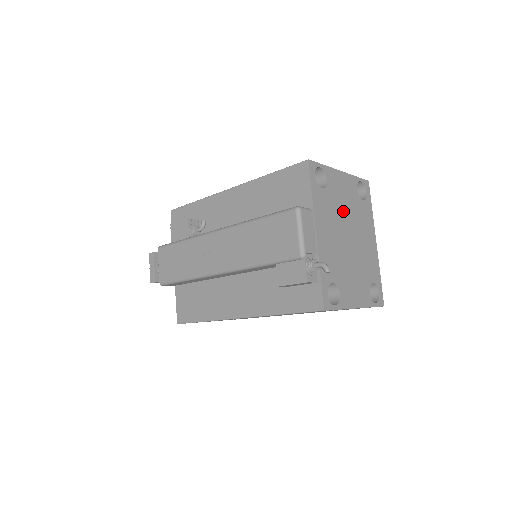
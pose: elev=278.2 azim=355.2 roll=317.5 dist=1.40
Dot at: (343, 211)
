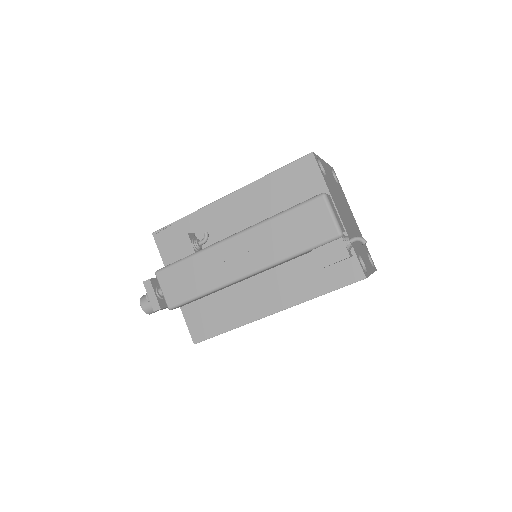
Dot at: (337, 194)
